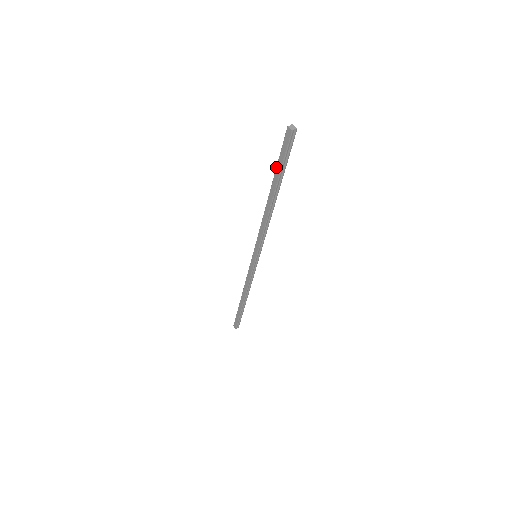
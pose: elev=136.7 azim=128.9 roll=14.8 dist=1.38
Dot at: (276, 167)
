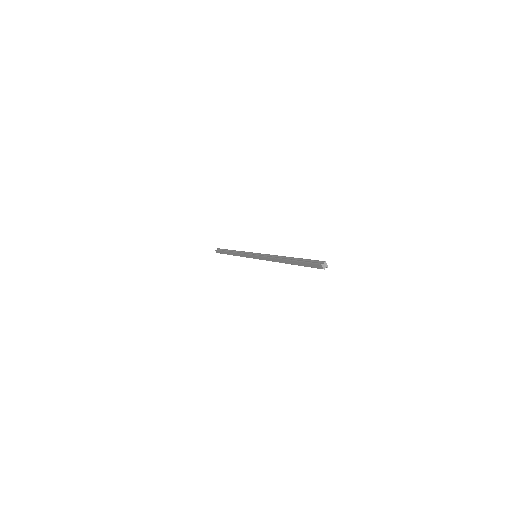
Dot at: (300, 262)
